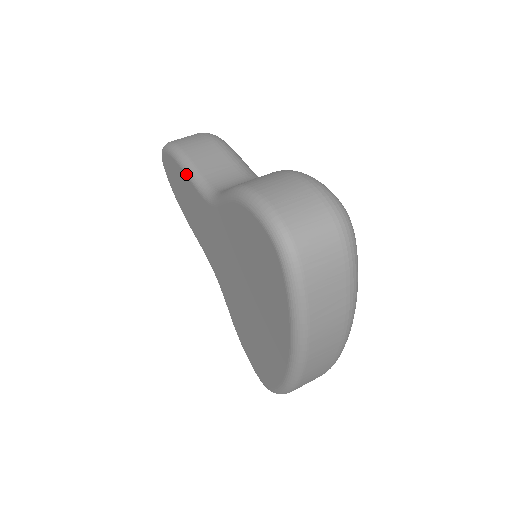
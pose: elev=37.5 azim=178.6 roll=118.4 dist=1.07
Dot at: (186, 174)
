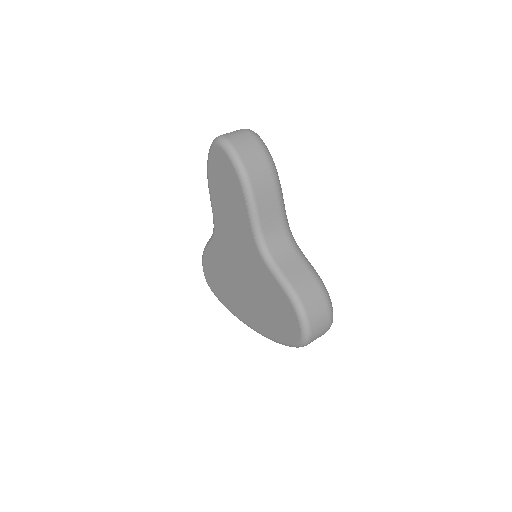
Dot at: (248, 212)
